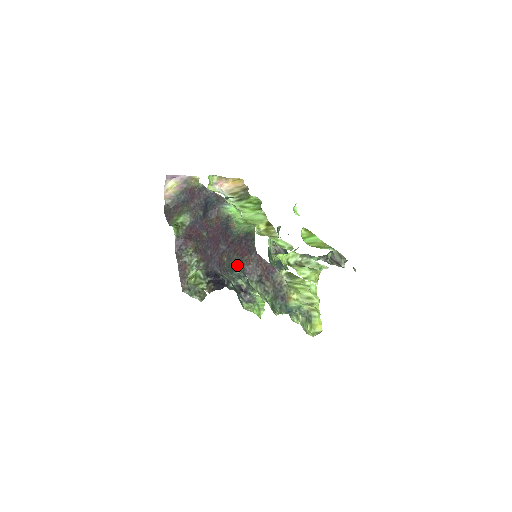
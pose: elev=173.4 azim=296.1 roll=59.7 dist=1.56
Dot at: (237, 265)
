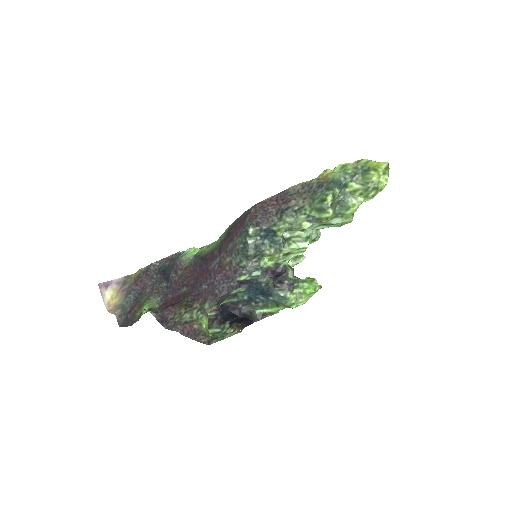
Dot at: (245, 233)
